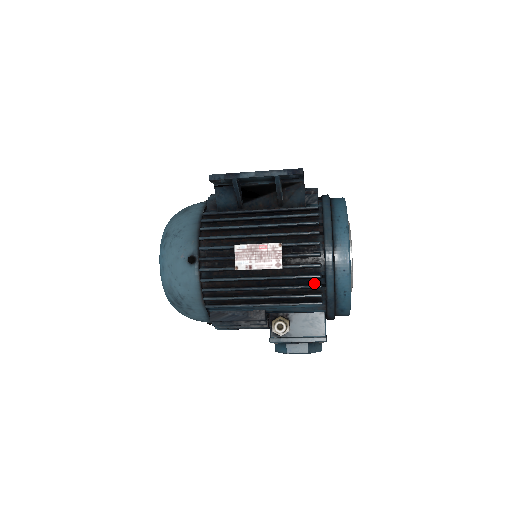
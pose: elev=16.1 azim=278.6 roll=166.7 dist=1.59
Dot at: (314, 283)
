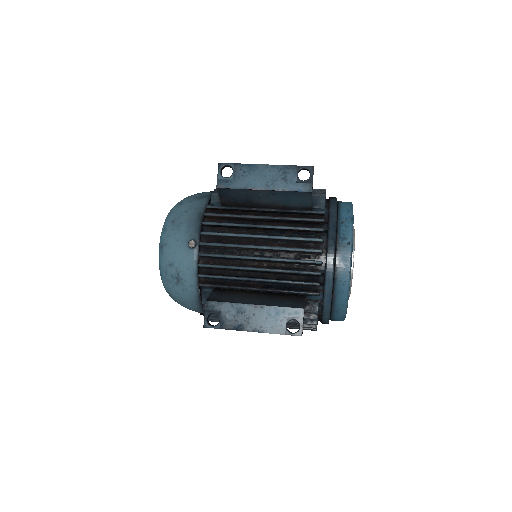
Dot at: occluded
